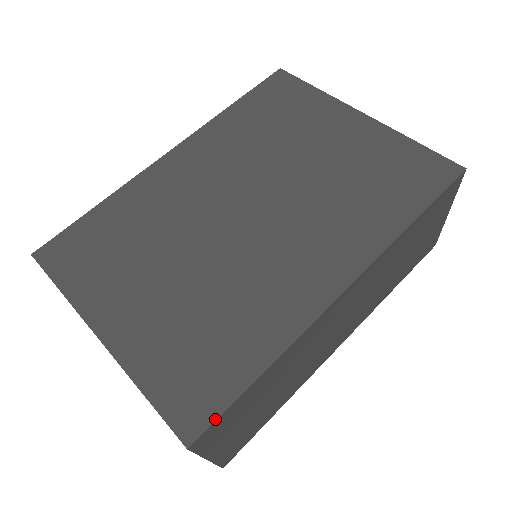
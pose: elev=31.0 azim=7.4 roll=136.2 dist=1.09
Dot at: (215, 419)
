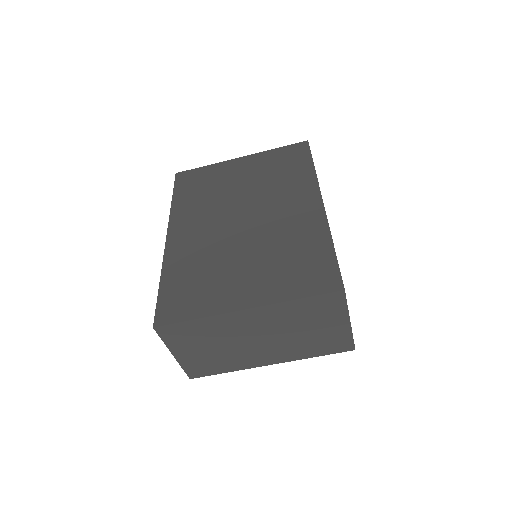
Dot at: (340, 273)
